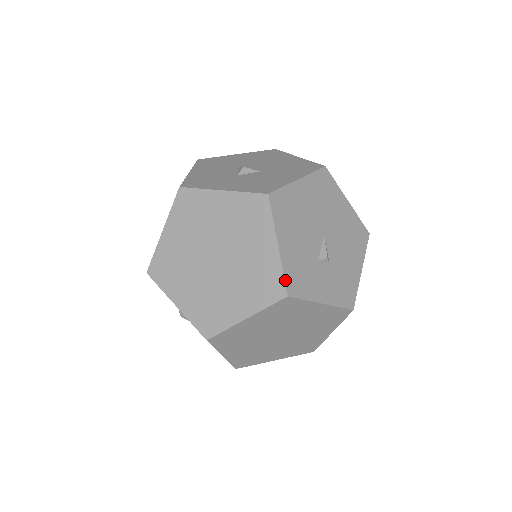
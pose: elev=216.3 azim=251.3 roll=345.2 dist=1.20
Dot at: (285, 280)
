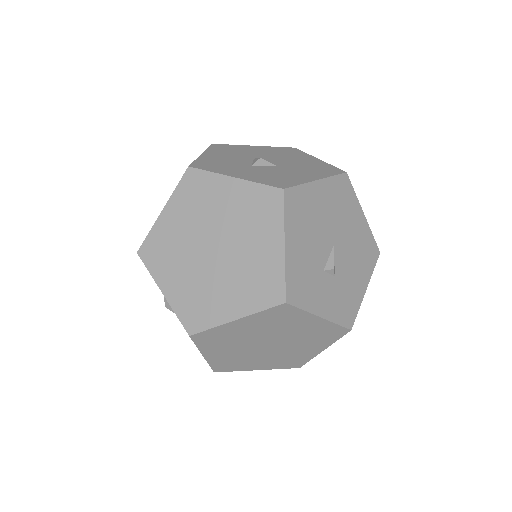
Dot at: (286, 285)
